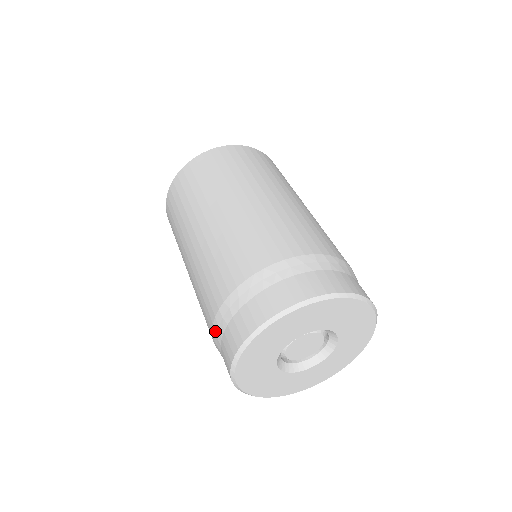
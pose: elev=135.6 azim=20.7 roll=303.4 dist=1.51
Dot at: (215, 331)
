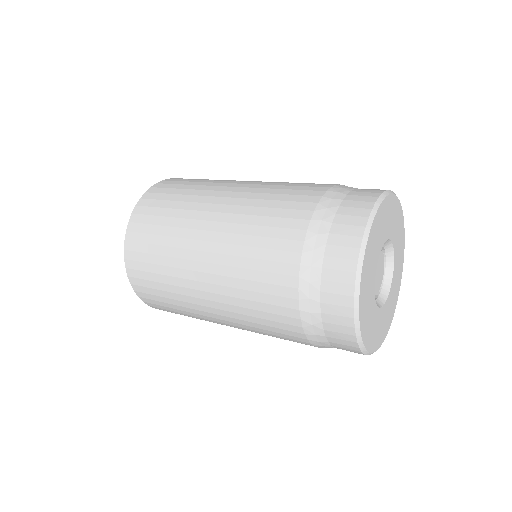
Dot at: (310, 331)
